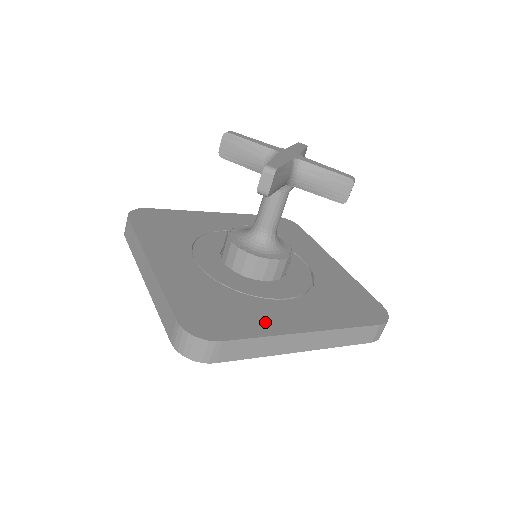
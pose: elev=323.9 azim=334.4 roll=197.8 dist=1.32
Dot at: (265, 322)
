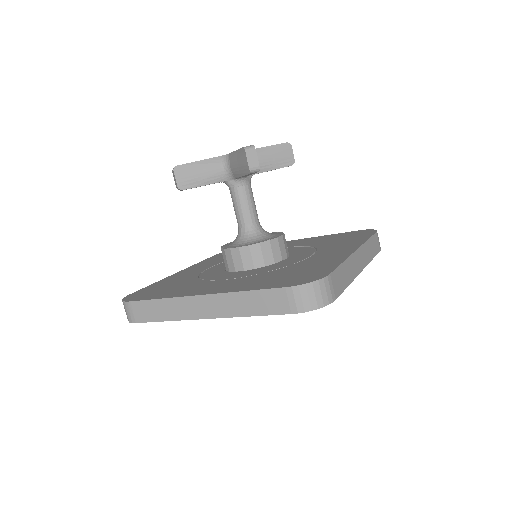
Dot at: (328, 261)
